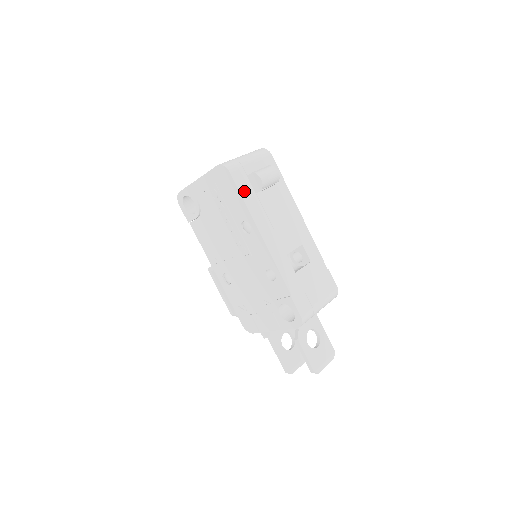
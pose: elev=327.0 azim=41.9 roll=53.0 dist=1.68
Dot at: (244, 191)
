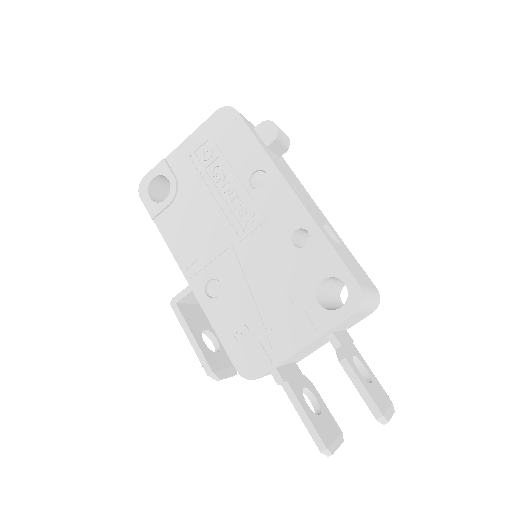
Dot at: (255, 134)
